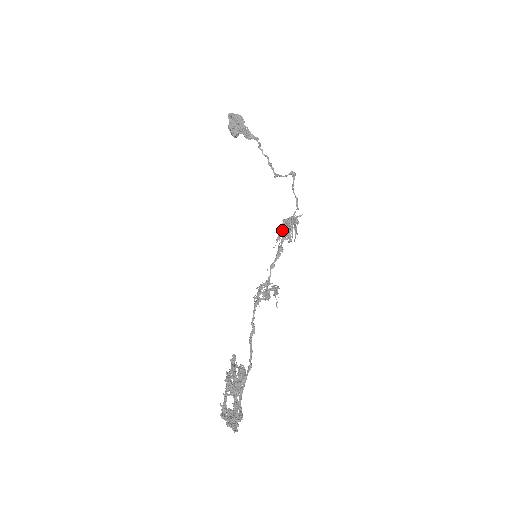
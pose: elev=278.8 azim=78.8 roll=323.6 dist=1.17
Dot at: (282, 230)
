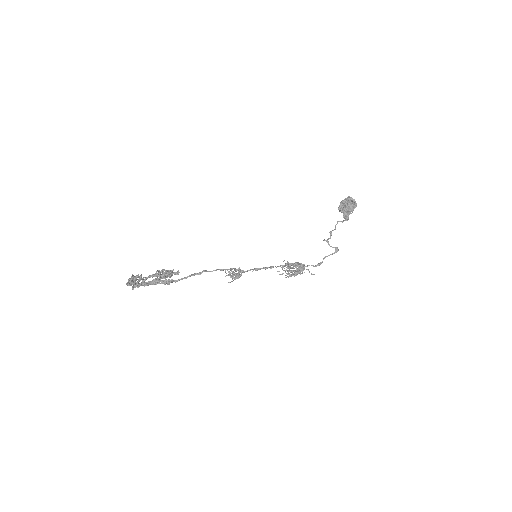
Dot at: (288, 263)
